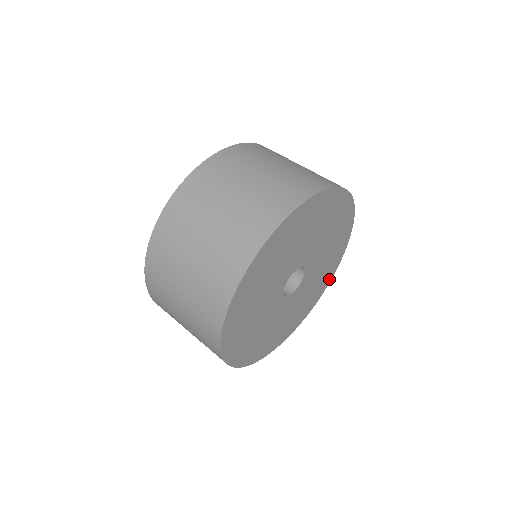
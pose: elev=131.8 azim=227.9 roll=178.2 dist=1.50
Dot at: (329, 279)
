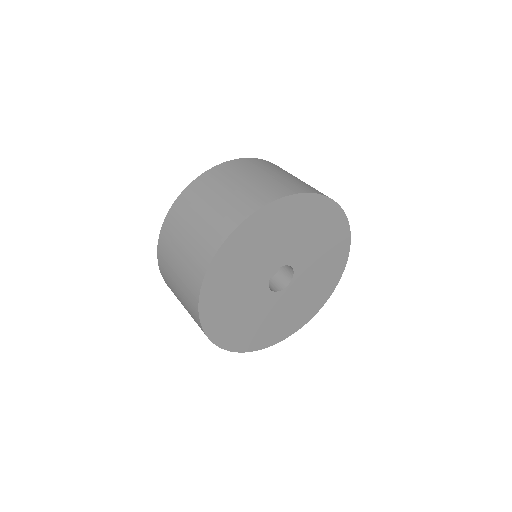
Dot at: (346, 243)
